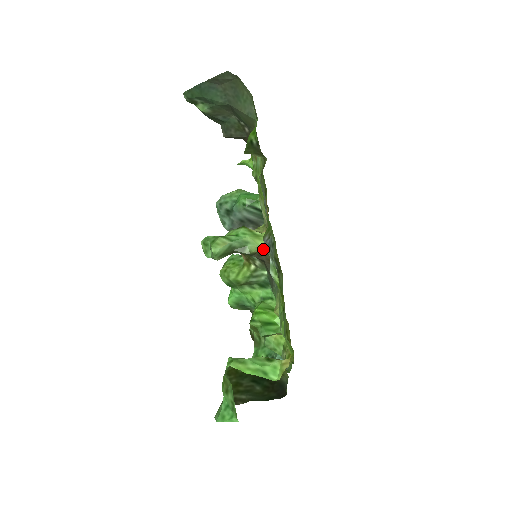
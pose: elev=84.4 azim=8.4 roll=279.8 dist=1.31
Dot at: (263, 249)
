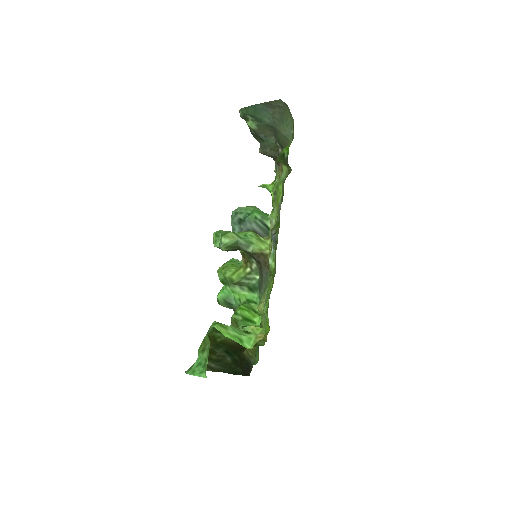
Dot at: (263, 252)
